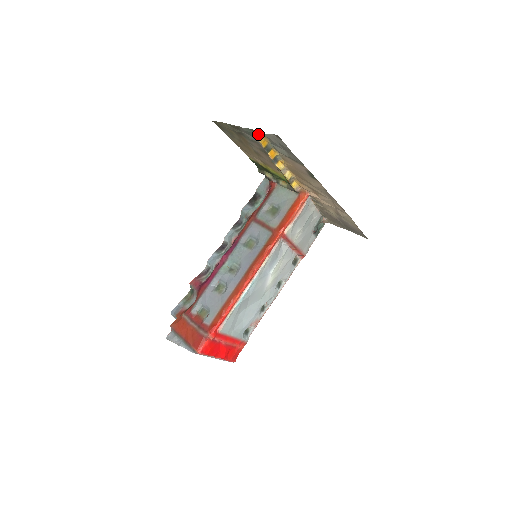
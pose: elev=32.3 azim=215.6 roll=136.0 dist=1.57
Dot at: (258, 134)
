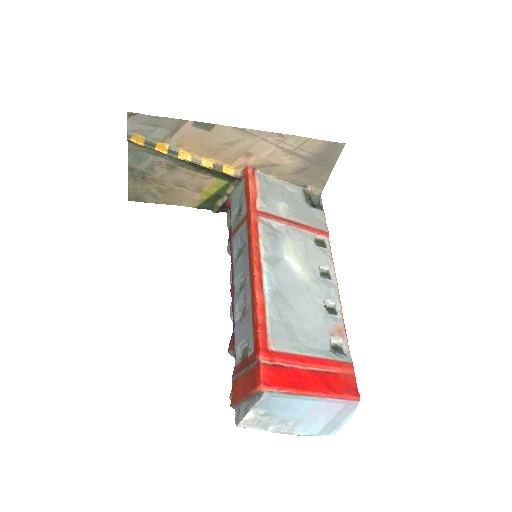
Dot at: (134, 144)
